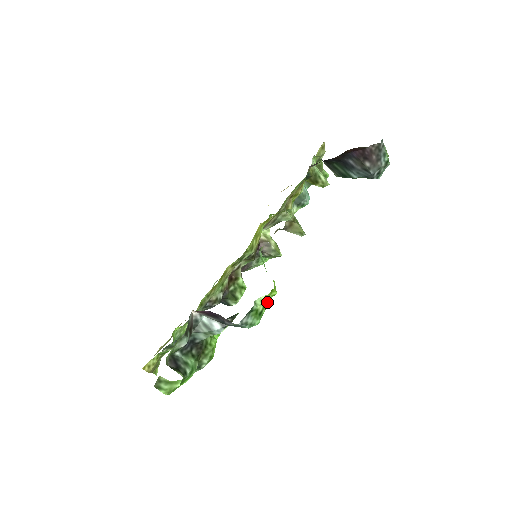
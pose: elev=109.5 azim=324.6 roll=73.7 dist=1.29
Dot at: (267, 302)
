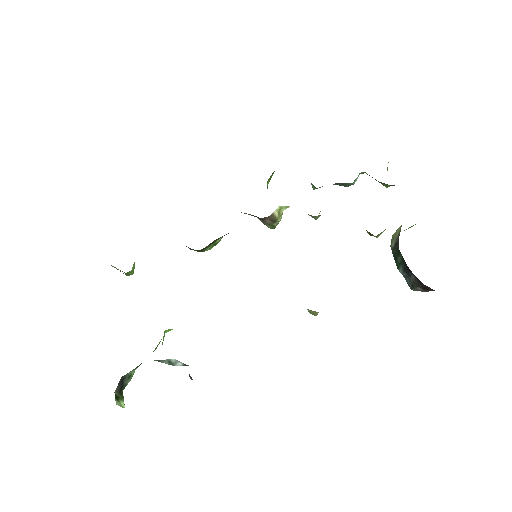
Dot at: occluded
